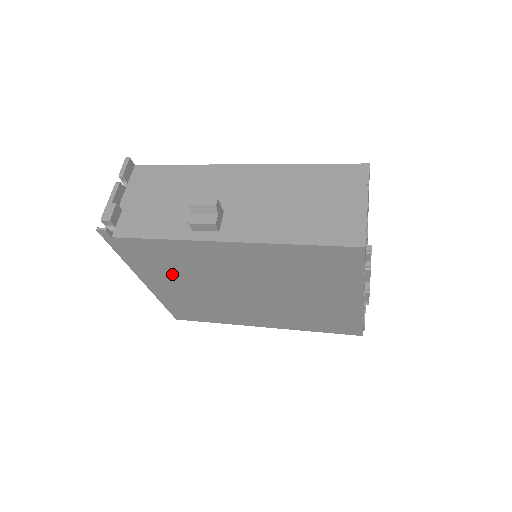
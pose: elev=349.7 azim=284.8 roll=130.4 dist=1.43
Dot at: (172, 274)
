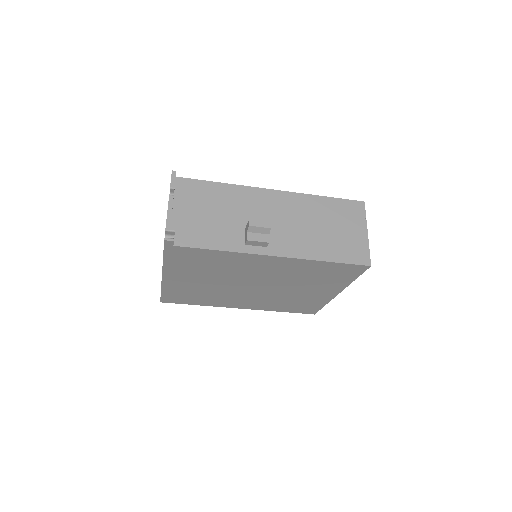
Dot at: (199, 272)
